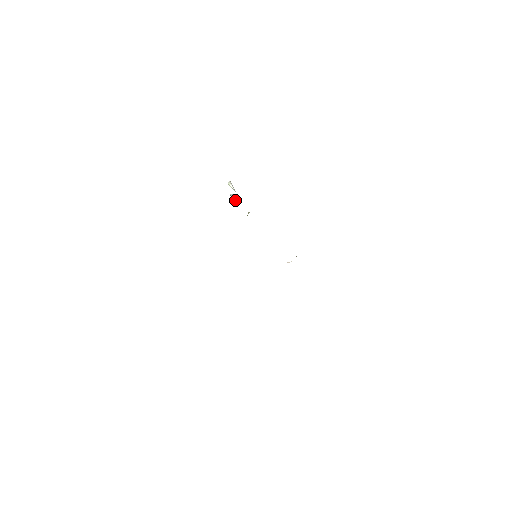
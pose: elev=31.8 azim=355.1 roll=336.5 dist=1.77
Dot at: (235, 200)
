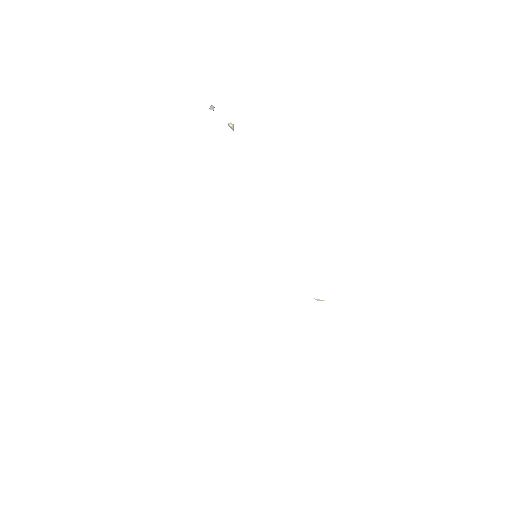
Dot at: (213, 108)
